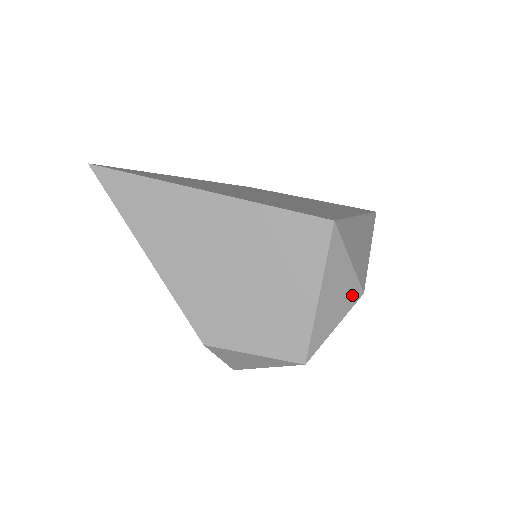
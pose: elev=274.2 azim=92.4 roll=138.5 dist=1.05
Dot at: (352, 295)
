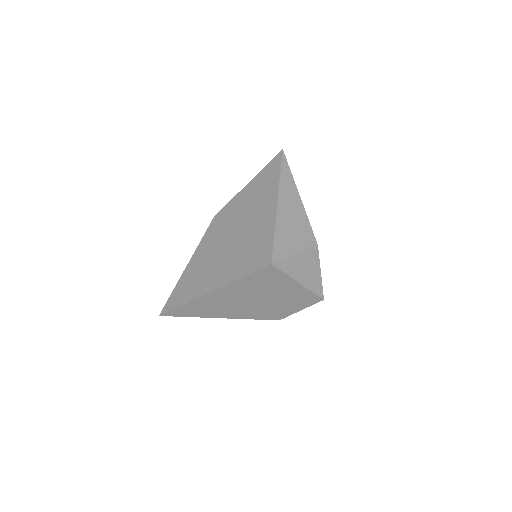
Dot at: (313, 256)
